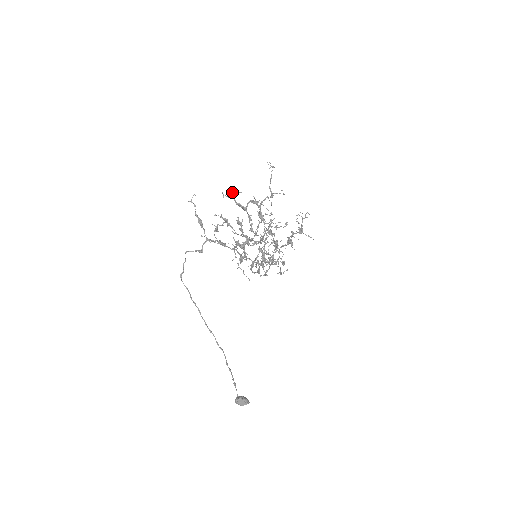
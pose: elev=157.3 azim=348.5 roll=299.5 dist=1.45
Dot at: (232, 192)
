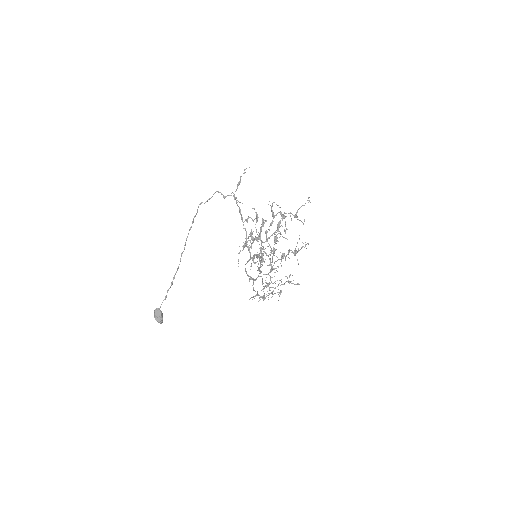
Dot at: occluded
